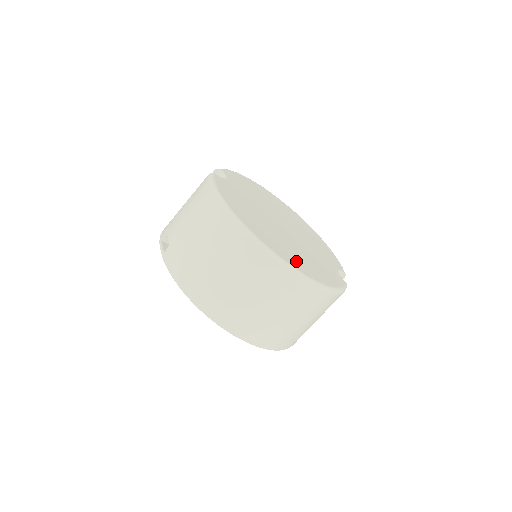
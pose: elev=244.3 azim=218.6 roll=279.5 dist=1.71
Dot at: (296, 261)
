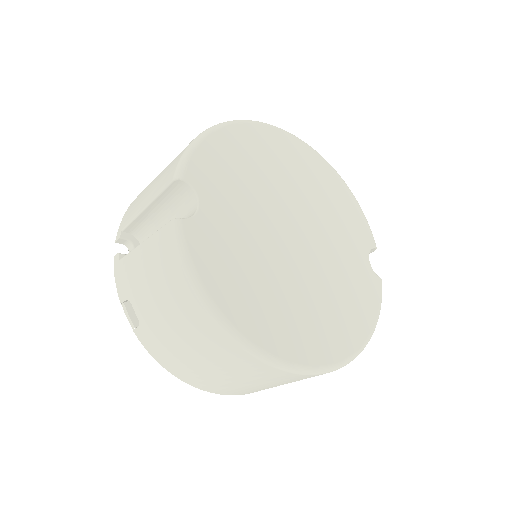
Dot at: (329, 337)
